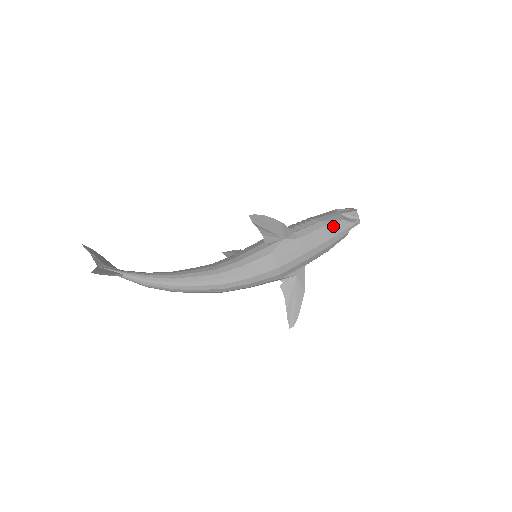
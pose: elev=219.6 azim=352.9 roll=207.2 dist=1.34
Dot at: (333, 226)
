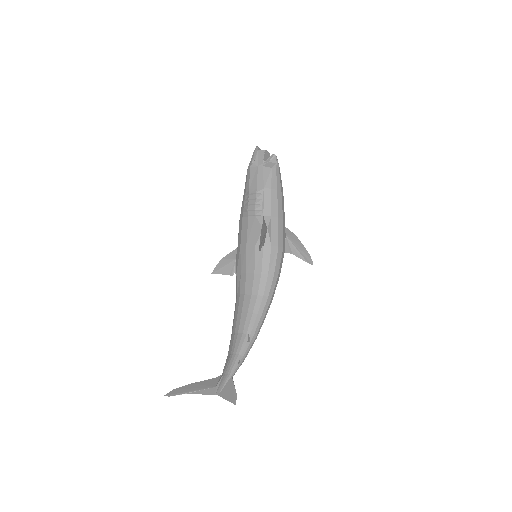
Dot at: (274, 181)
